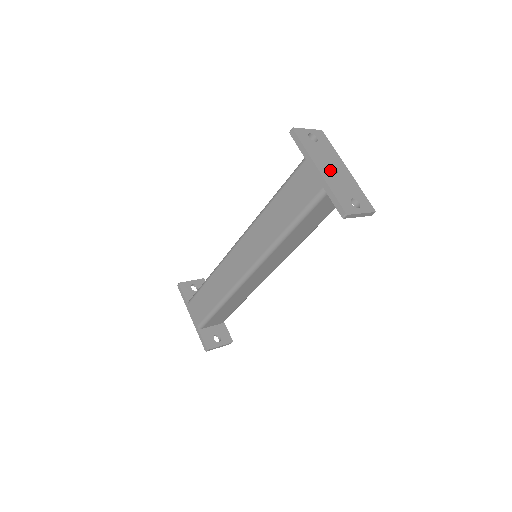
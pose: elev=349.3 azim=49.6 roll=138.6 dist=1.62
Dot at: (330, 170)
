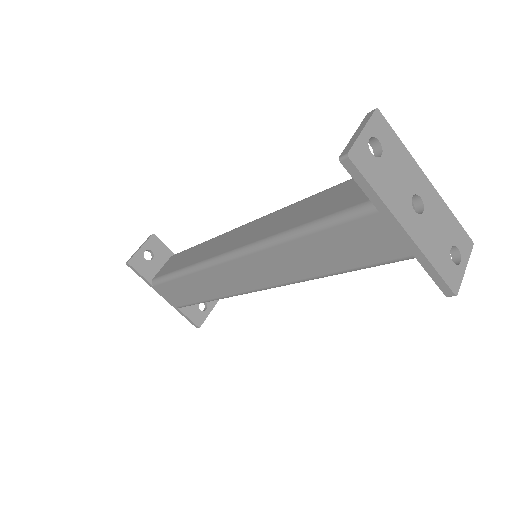
Dot at: (416, 213)
